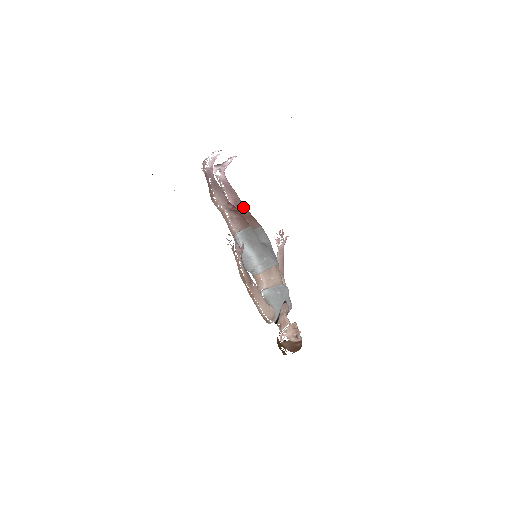
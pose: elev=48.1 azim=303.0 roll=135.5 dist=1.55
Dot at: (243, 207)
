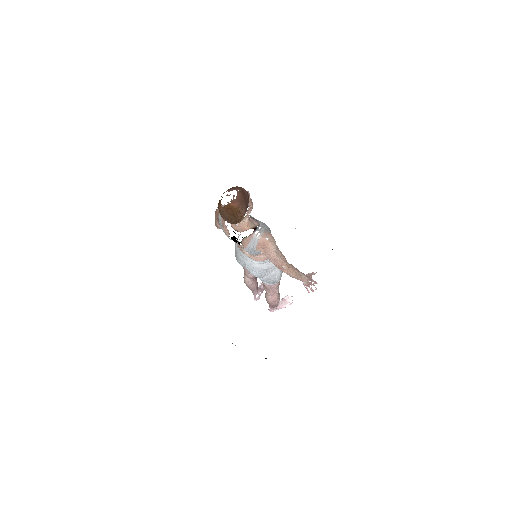
Dot at: occluded
